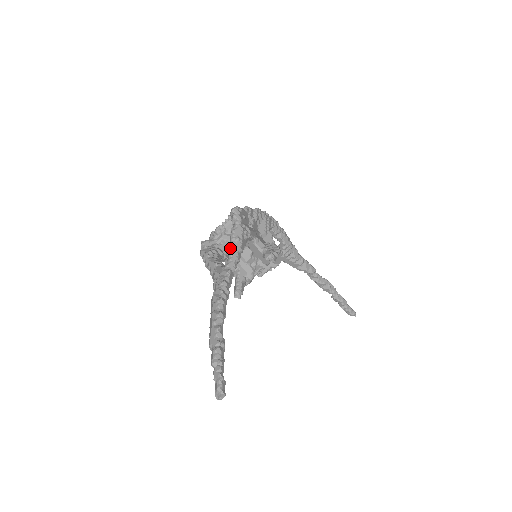
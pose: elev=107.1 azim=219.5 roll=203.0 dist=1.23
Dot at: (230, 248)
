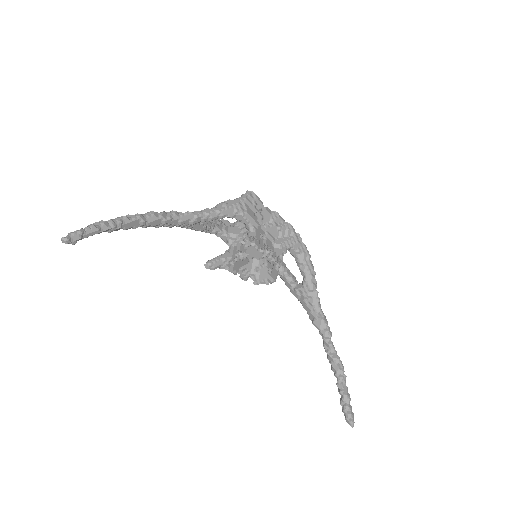
Dot at: (214, 207)
